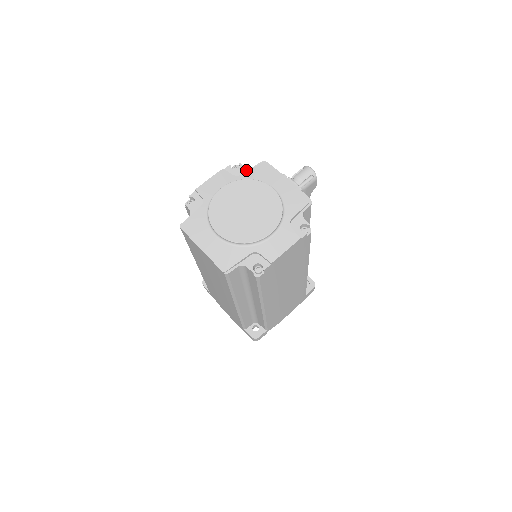
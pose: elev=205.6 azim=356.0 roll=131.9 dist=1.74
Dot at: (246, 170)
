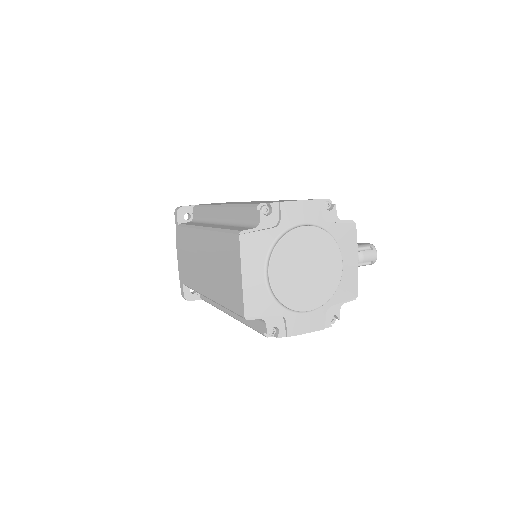
Dot at: (335, 218)
